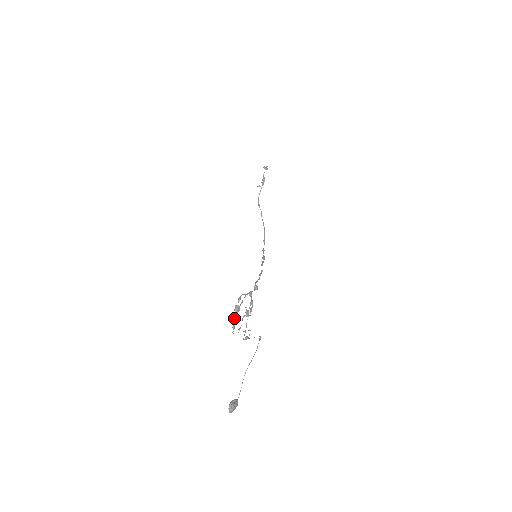
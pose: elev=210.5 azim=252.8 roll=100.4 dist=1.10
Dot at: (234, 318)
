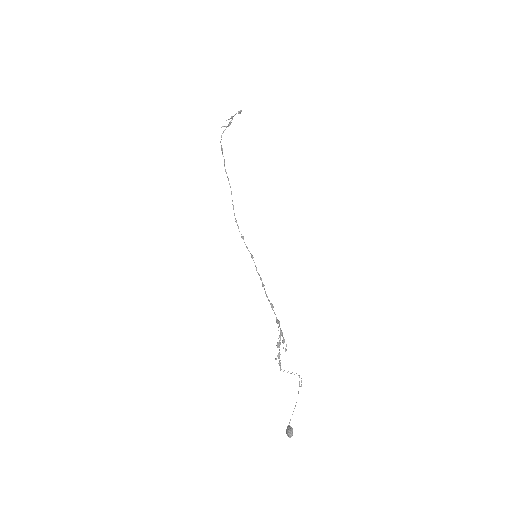
Dot at: (279, 355)
